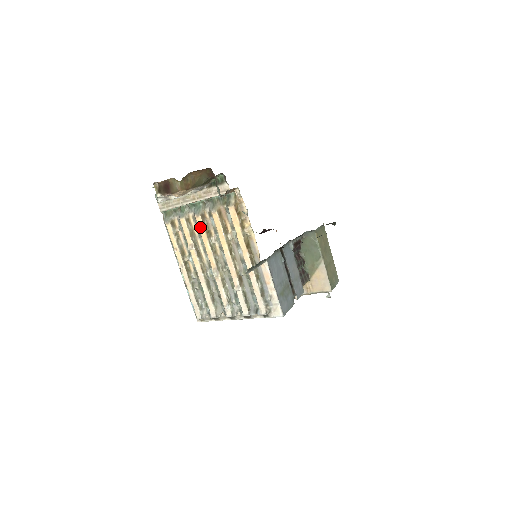
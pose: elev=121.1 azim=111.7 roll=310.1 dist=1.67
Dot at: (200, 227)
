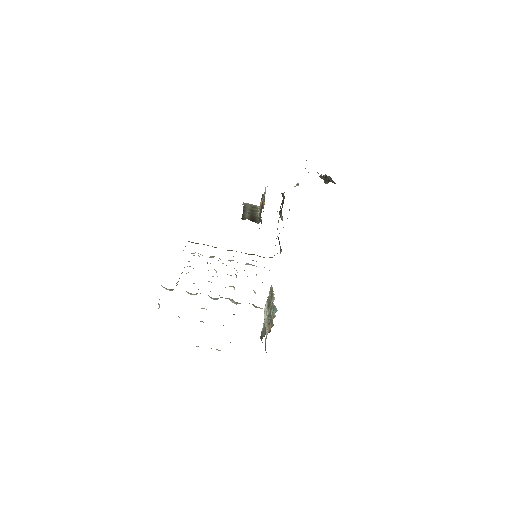
Dot at: occluded
